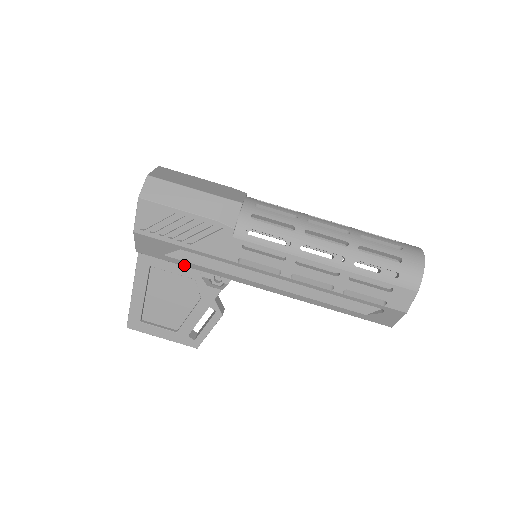
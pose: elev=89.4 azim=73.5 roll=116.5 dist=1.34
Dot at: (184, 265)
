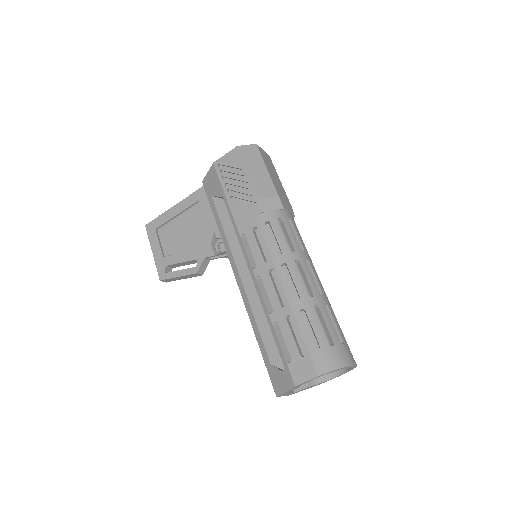
Dot at: (214, 214)
